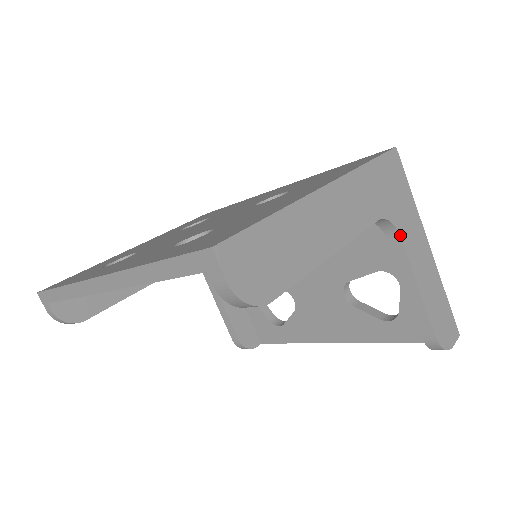
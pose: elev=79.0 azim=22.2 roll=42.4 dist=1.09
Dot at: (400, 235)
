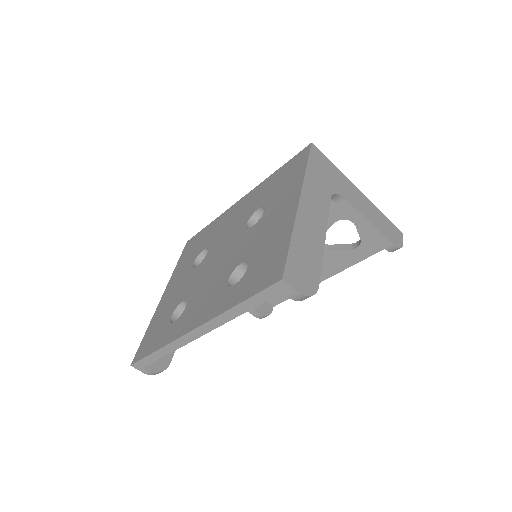
Dot at: (344, 198)
